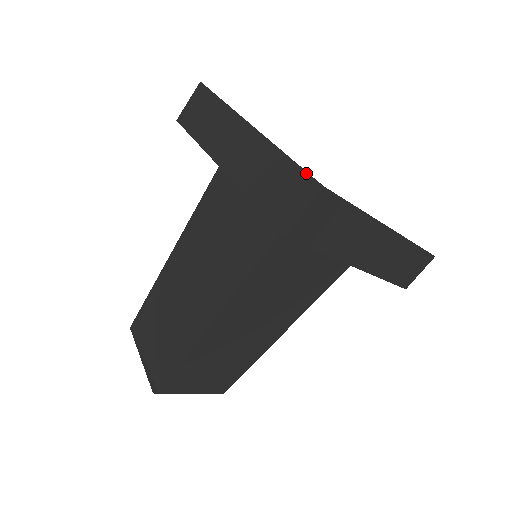
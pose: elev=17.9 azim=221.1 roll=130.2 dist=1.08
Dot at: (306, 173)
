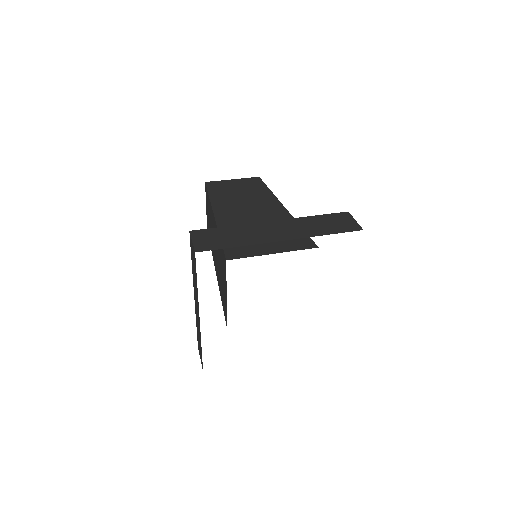
Dot at: (202, 362)
